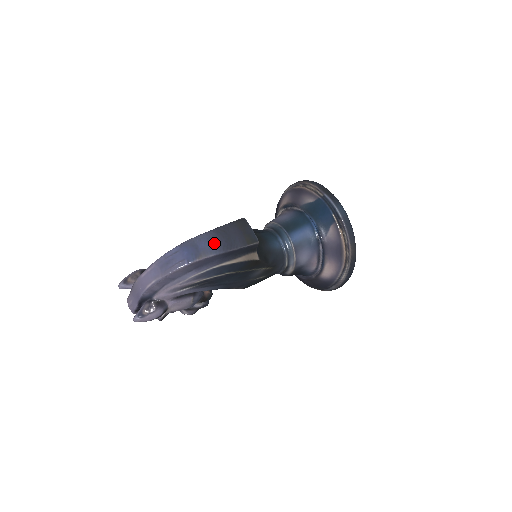
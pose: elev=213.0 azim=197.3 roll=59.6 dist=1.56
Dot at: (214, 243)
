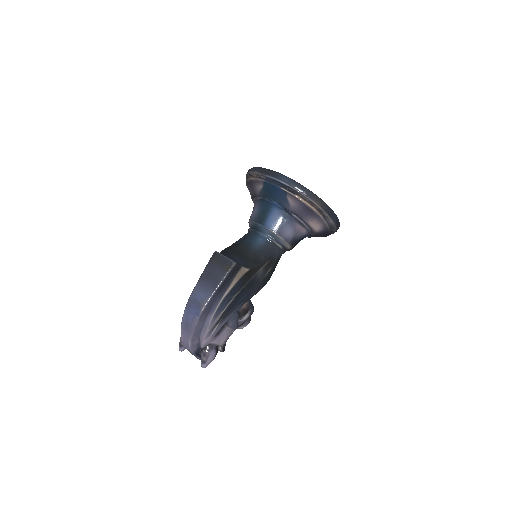
Dot at: (205, 289)
